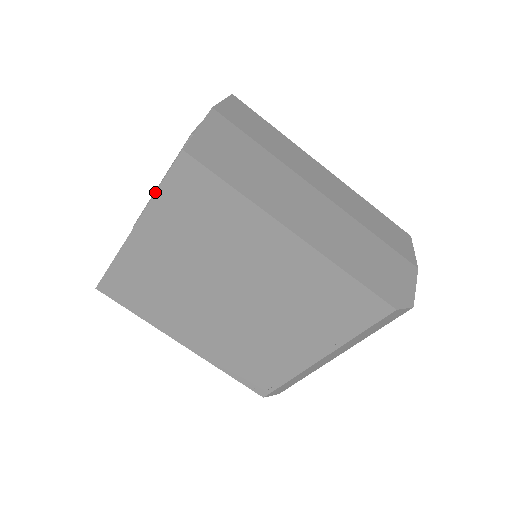
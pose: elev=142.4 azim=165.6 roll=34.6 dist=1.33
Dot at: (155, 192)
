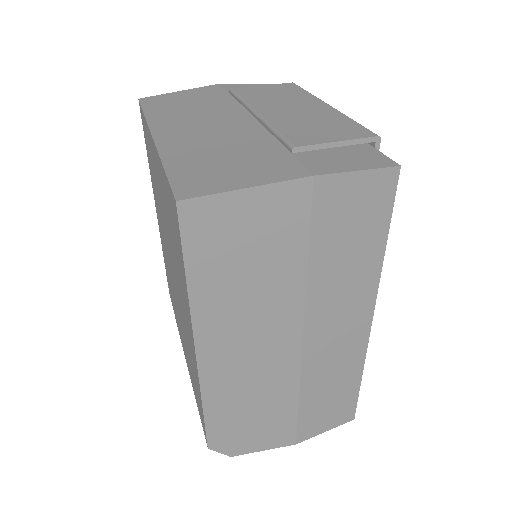
Dot at: (251, 109)
